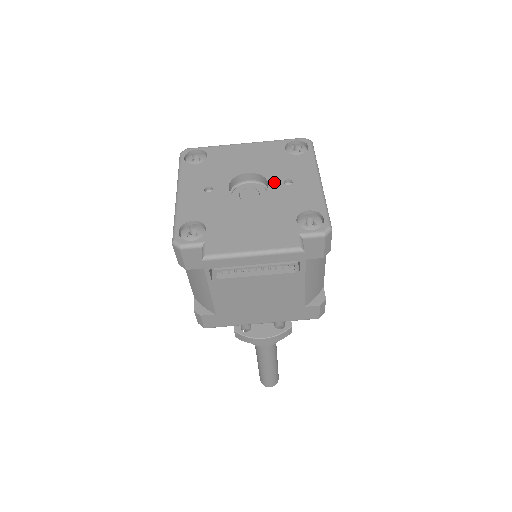
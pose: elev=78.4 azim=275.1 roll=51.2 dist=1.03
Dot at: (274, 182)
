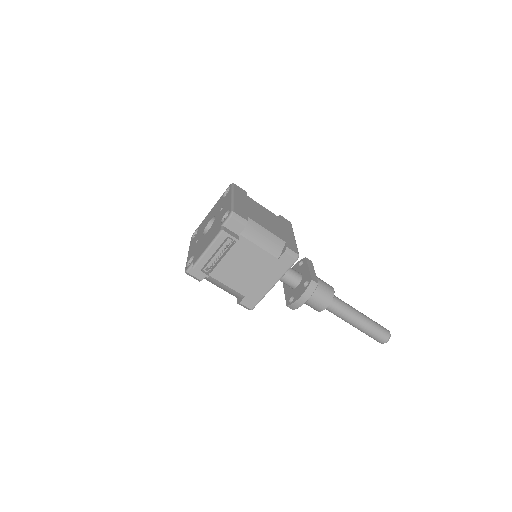
Dot at: (217, 215)
